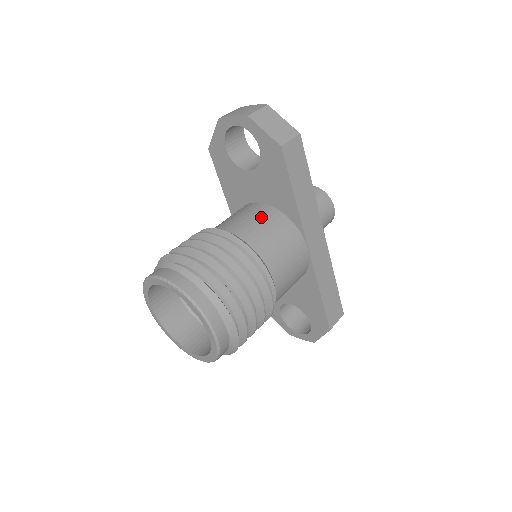
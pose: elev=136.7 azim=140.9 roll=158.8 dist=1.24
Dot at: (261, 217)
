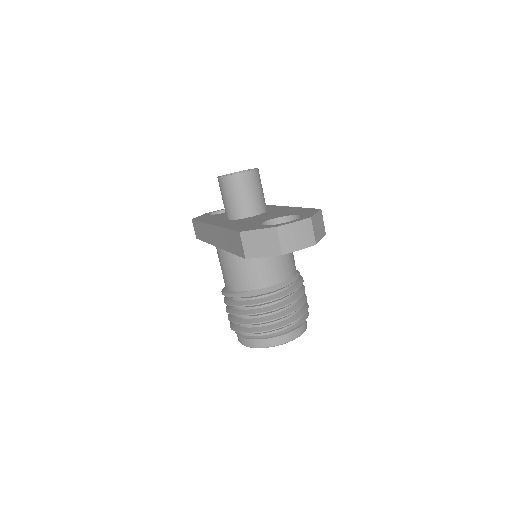
Dot at: occluded
